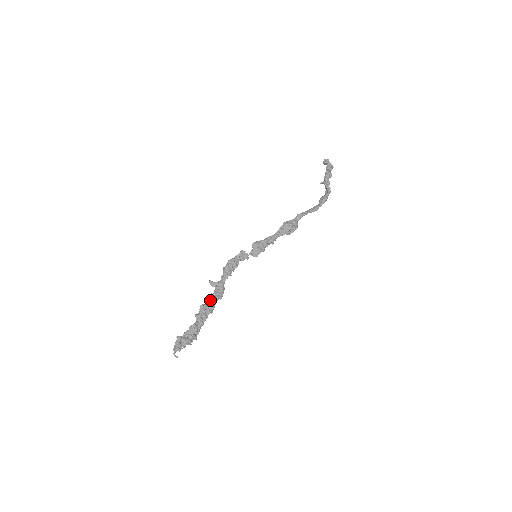
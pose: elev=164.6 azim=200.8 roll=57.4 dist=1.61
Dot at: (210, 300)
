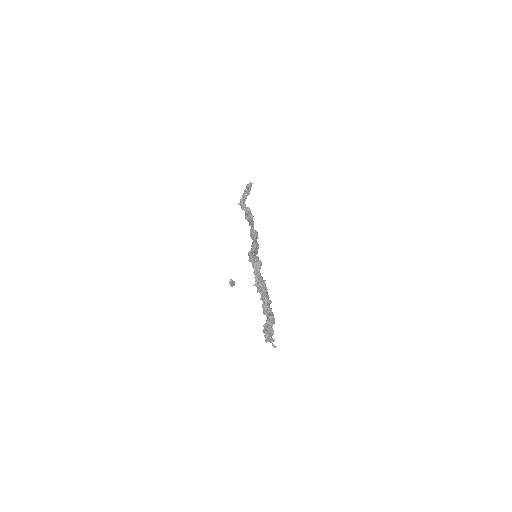
Dot at: (266, 291)
